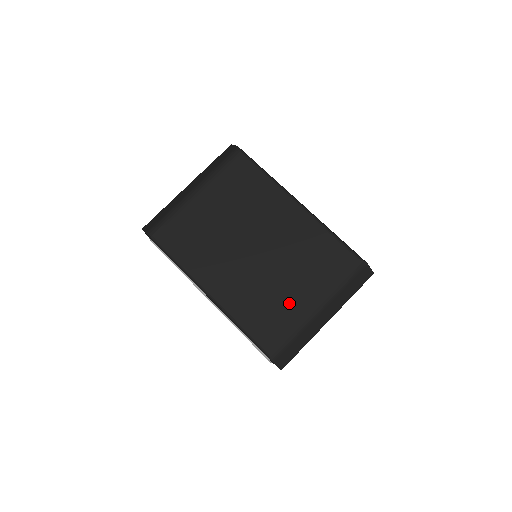
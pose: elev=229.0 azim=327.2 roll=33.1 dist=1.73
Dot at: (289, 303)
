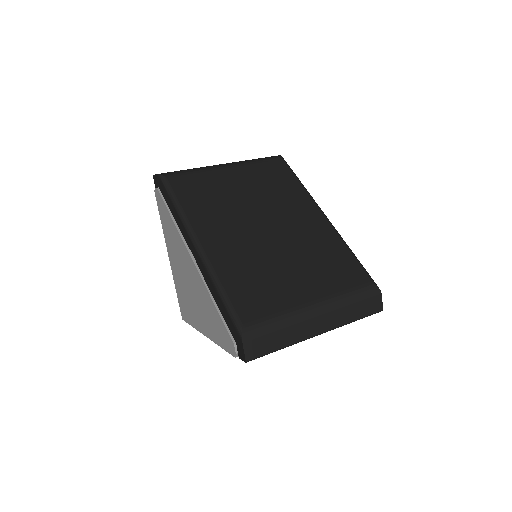
Dot at: (285, 289)
